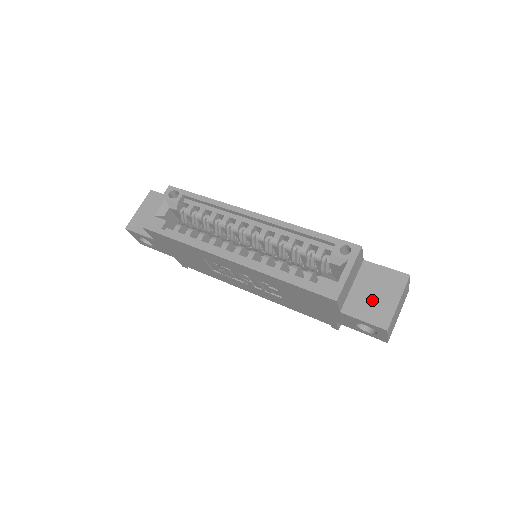
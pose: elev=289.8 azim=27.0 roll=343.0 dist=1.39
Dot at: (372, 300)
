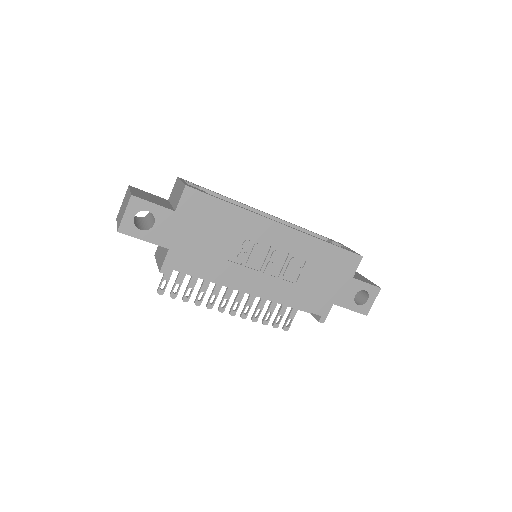
Dot at: (358, 277)
